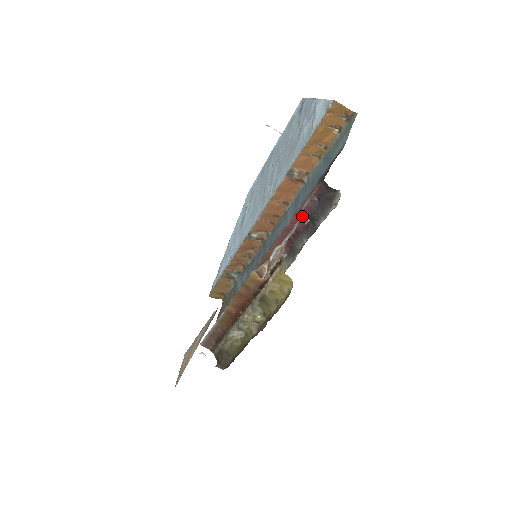
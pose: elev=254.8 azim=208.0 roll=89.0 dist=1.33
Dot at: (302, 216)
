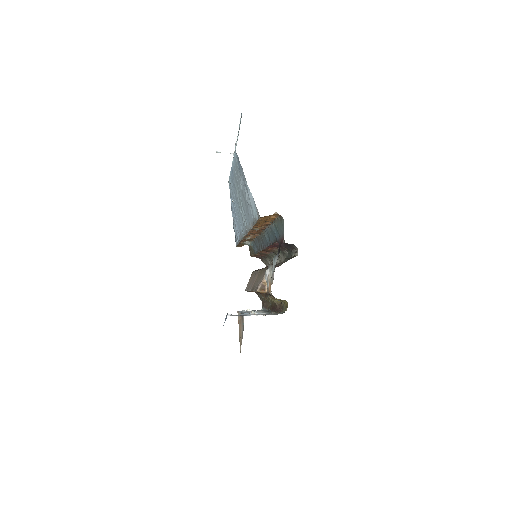
Dot at: (274, 268)
